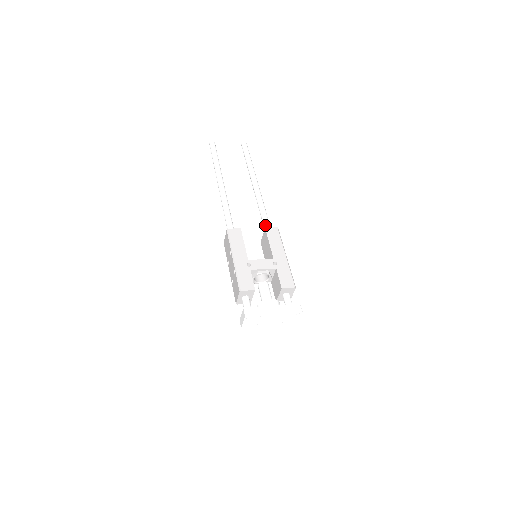
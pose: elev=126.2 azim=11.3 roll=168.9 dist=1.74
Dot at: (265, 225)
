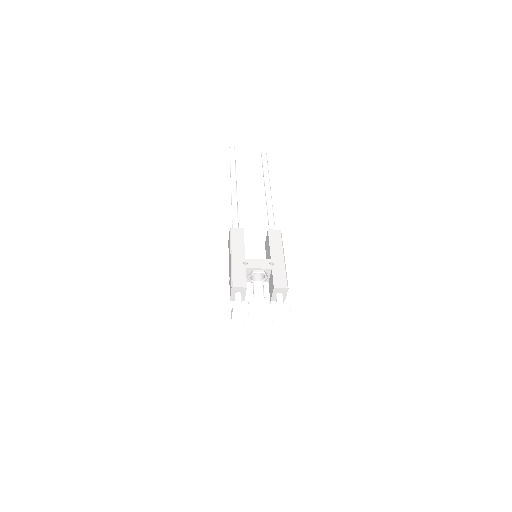
Dot at: (270, 227)
